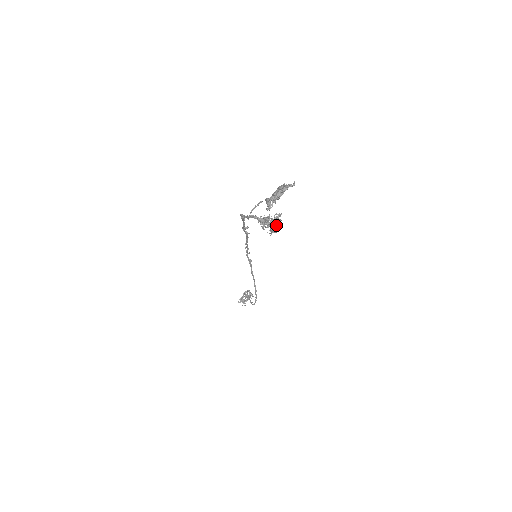
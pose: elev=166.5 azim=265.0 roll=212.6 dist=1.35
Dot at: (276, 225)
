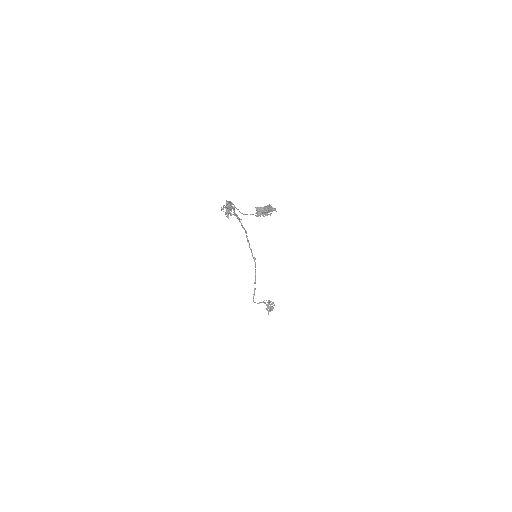
Dot at: (233, 214)
